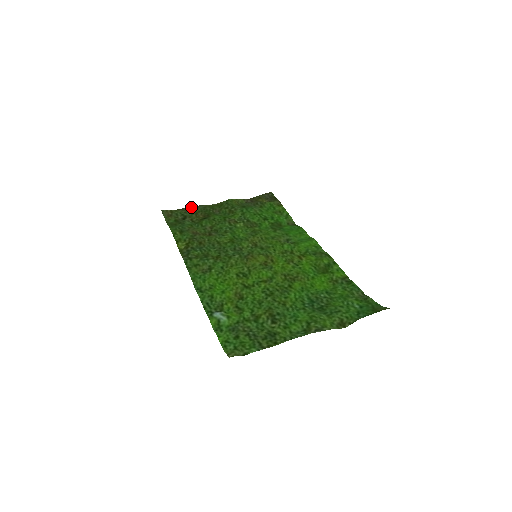
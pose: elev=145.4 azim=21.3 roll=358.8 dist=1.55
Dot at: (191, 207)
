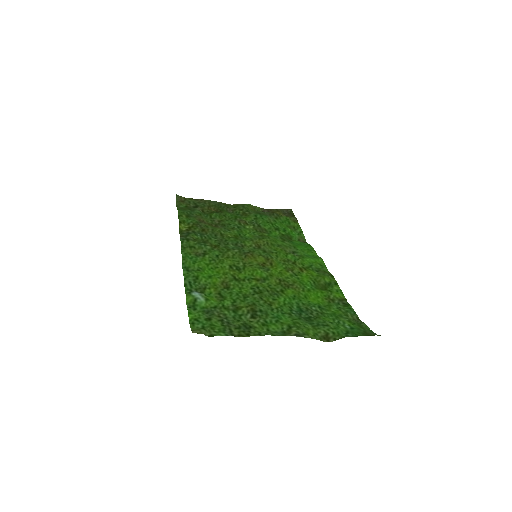
Dot at: (206, 200)
